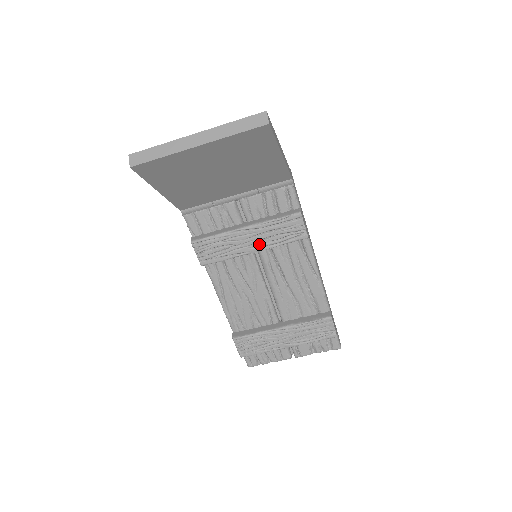
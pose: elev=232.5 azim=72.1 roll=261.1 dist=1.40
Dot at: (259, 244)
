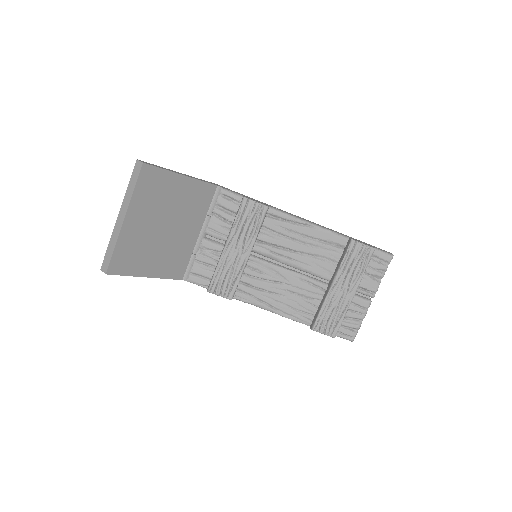
Dot at: (246, 245)
